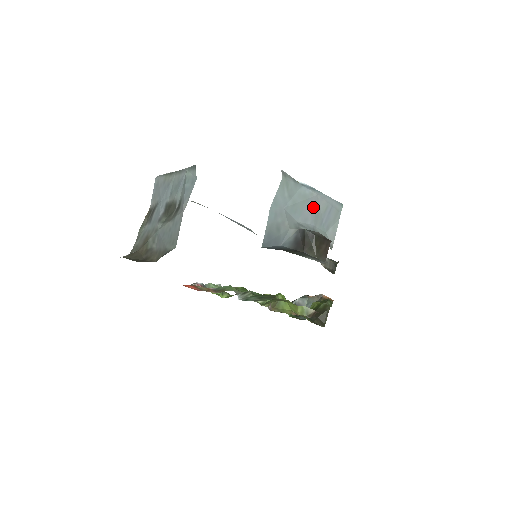
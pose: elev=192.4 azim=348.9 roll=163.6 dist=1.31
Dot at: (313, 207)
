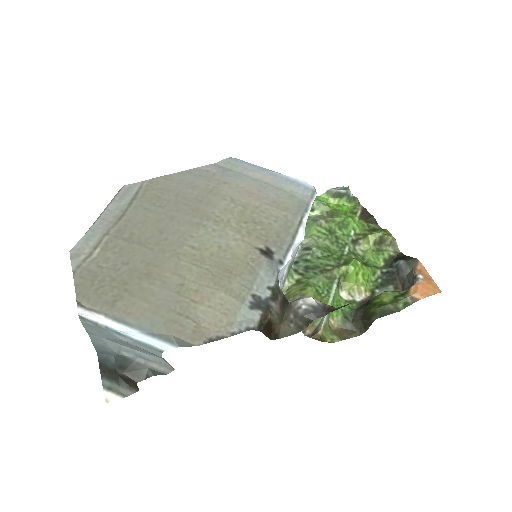
Dot at: (128, 344)
